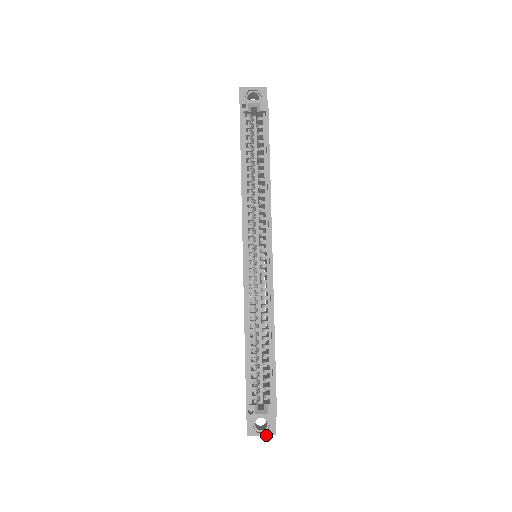
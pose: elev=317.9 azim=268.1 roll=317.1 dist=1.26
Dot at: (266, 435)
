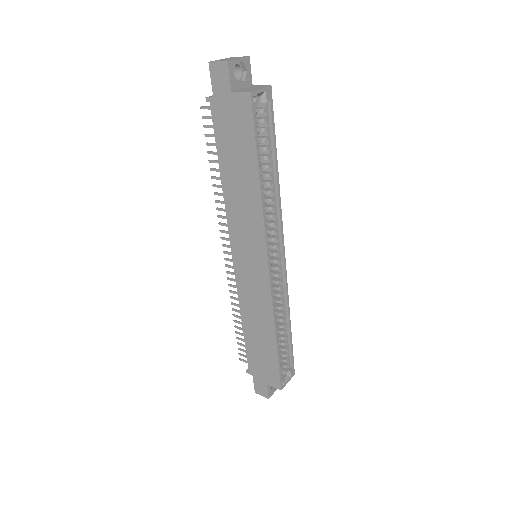
Dot at: occluded
